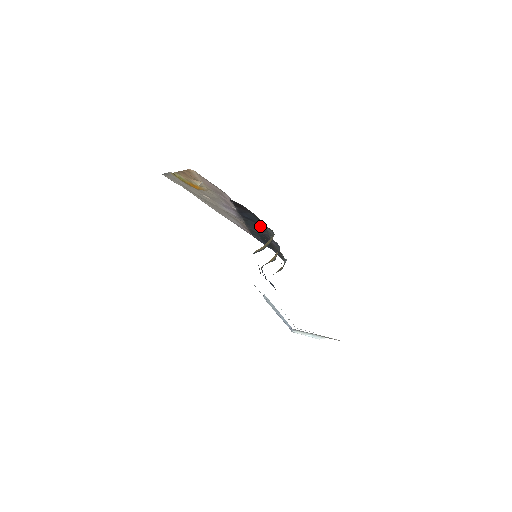
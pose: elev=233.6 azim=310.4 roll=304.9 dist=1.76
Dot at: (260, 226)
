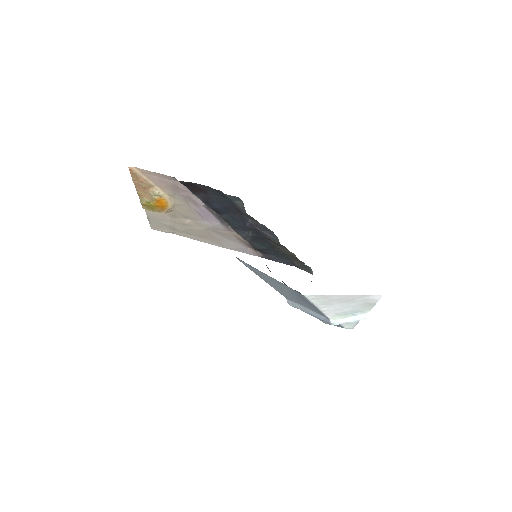
Dot at: (237, 213)
